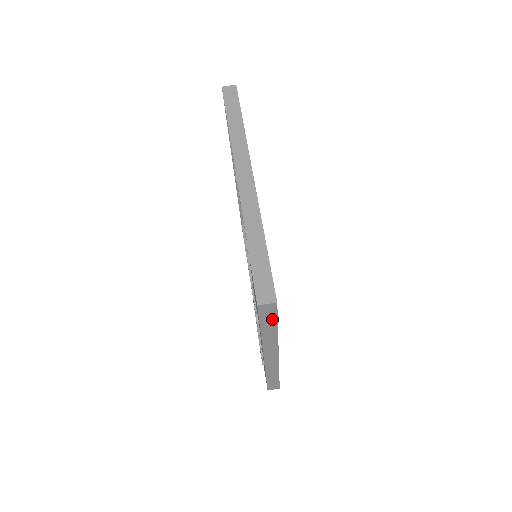
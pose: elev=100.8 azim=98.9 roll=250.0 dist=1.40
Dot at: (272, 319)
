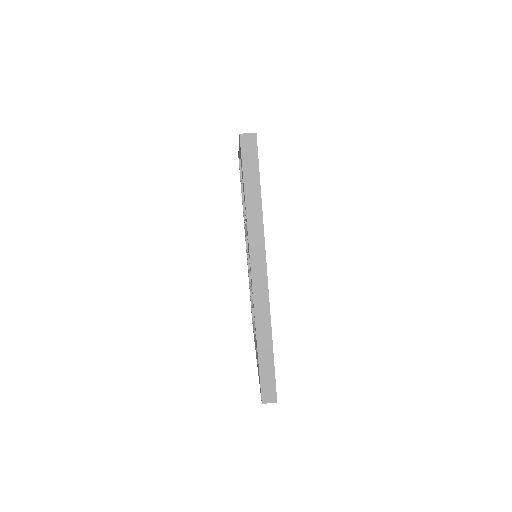
Dot at: (254, 168)
